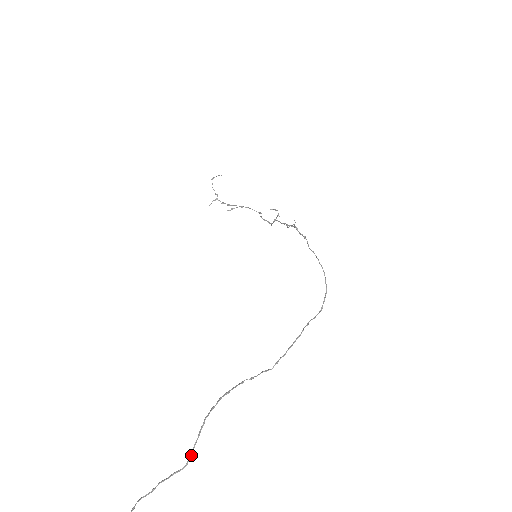
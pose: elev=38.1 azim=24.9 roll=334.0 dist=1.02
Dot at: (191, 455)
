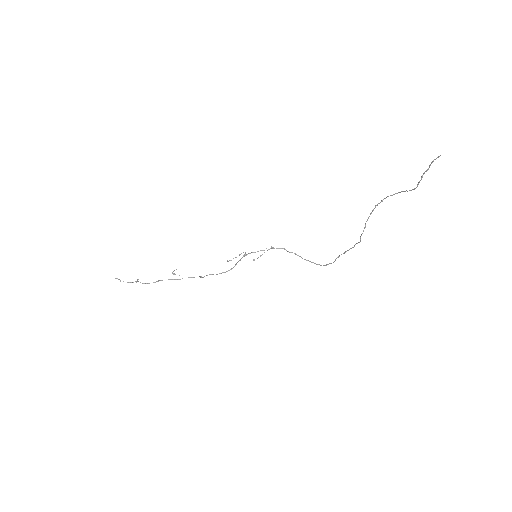
Dot at: (410, 190)
